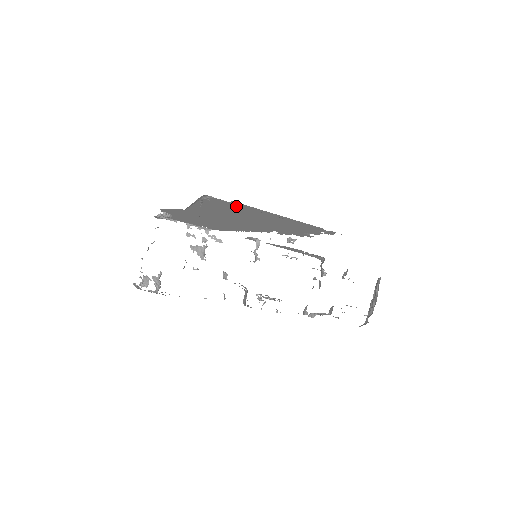
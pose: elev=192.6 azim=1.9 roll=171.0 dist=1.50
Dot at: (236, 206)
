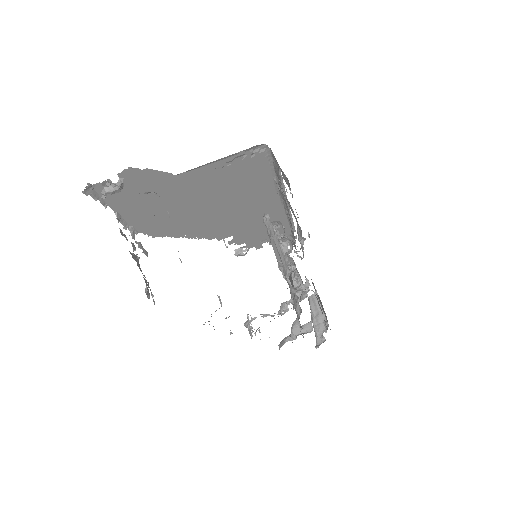
Dot at: (265, 176)
